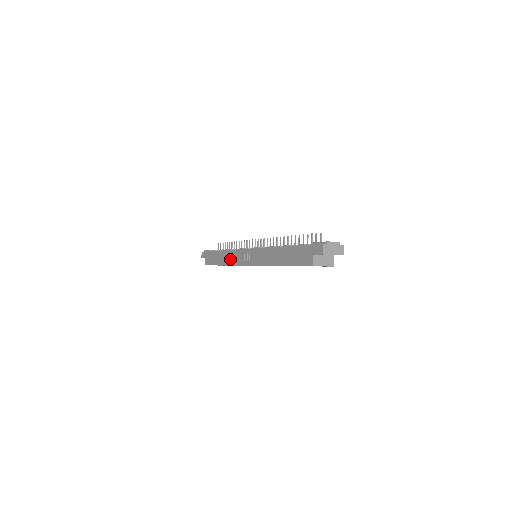
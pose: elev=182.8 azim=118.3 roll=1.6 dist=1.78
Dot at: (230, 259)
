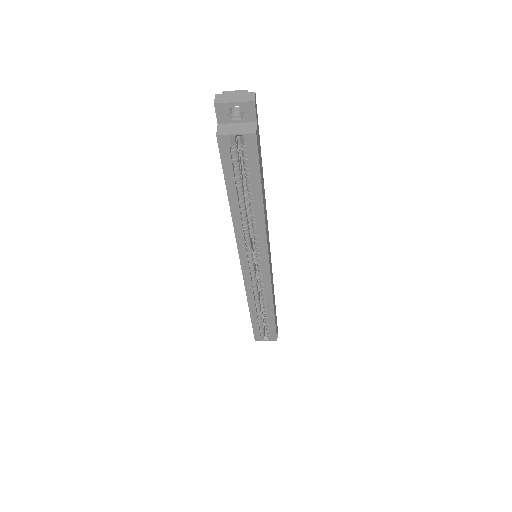
Dot at: occluded
